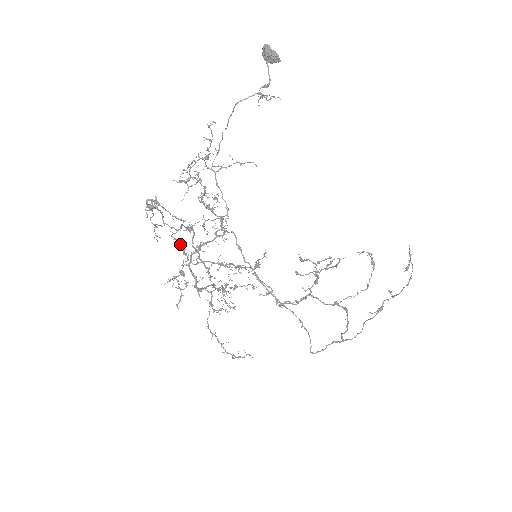
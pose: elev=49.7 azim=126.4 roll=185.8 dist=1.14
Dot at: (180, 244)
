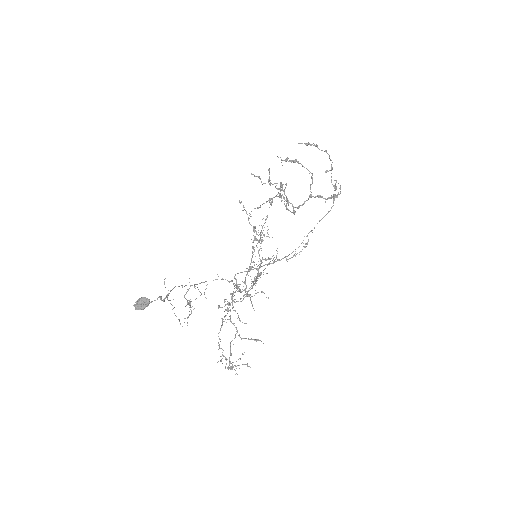
Dot at: occluded
